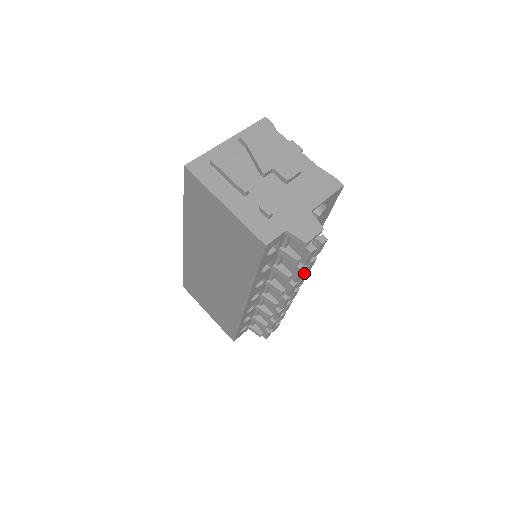
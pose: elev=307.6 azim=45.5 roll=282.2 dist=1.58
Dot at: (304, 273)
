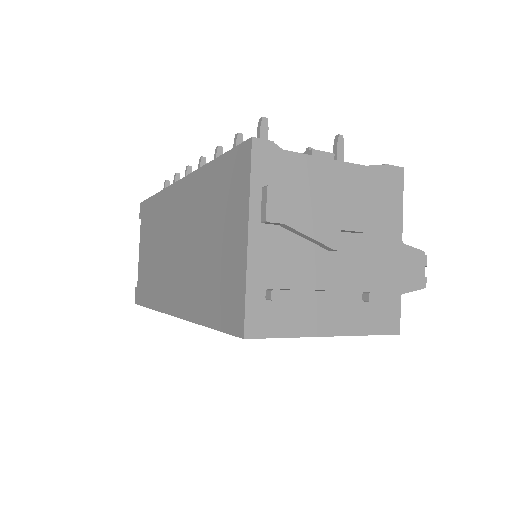
Dot at: occluded
